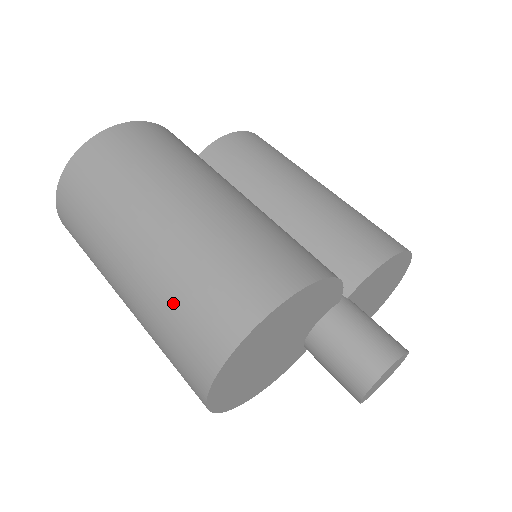
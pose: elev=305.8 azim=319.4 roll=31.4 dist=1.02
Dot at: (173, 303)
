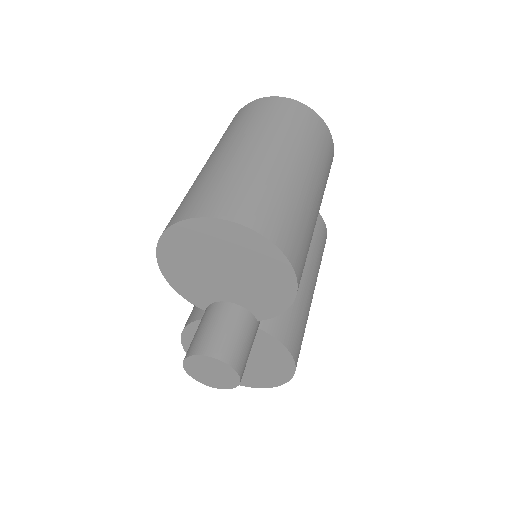
Dot at: (253, 182)
